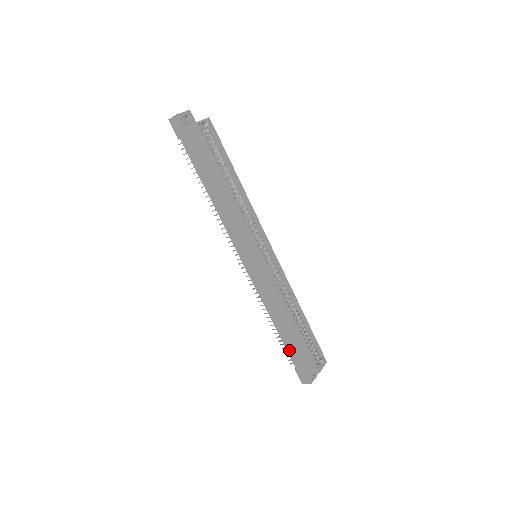
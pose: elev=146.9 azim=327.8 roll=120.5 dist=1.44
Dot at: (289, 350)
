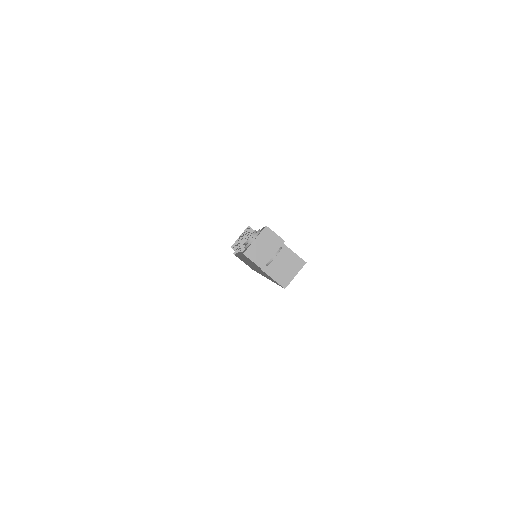
Dot at: occluded
